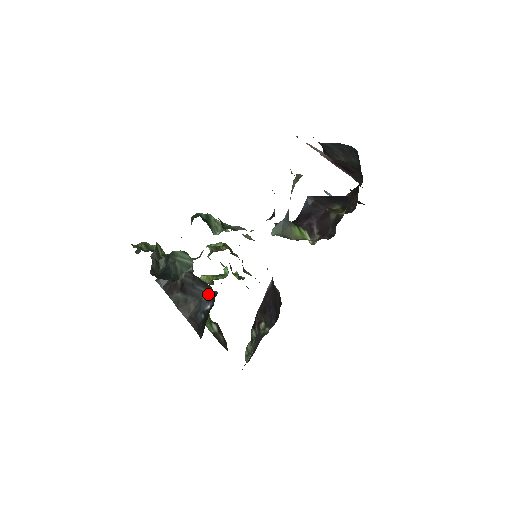
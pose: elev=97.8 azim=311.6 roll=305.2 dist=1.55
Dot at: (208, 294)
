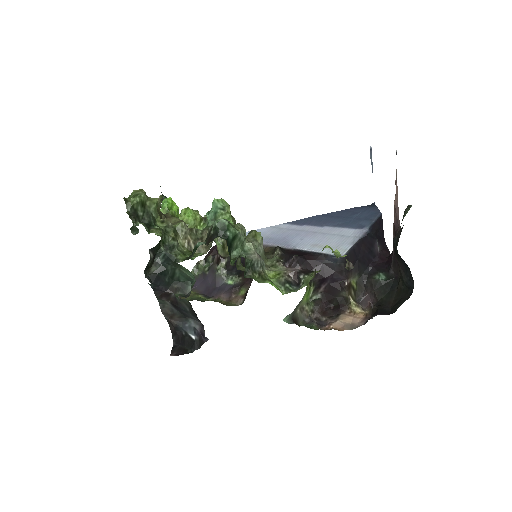
Dot at: (197, 323)
